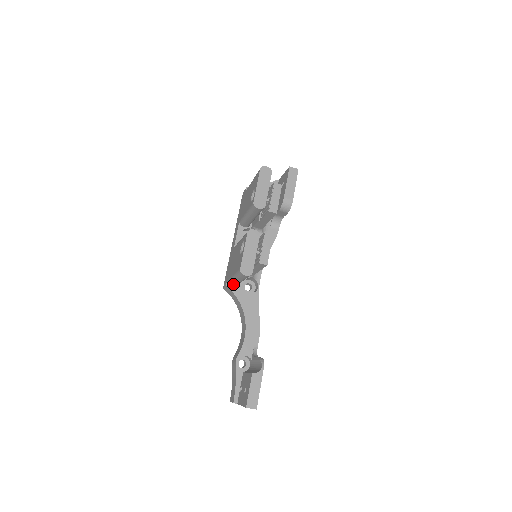
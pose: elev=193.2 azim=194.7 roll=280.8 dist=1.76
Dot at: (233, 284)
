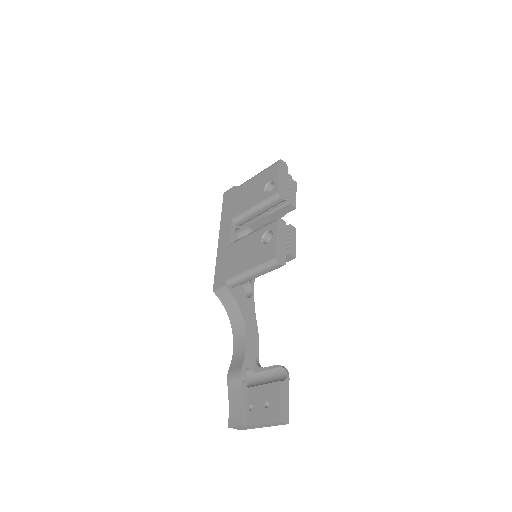
Dot at: (237, 283)
